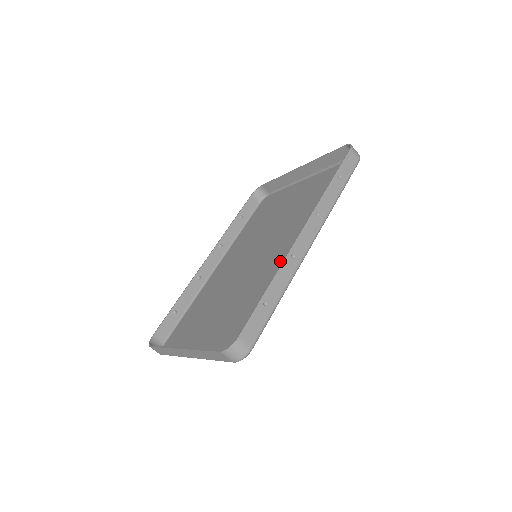
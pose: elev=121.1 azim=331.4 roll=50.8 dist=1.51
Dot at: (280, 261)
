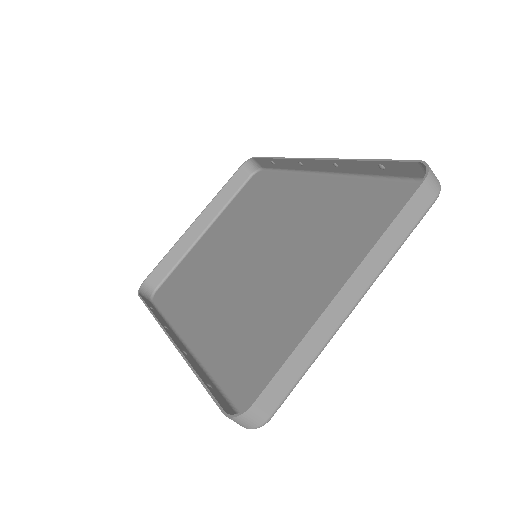
Dot at: (308, 208)
